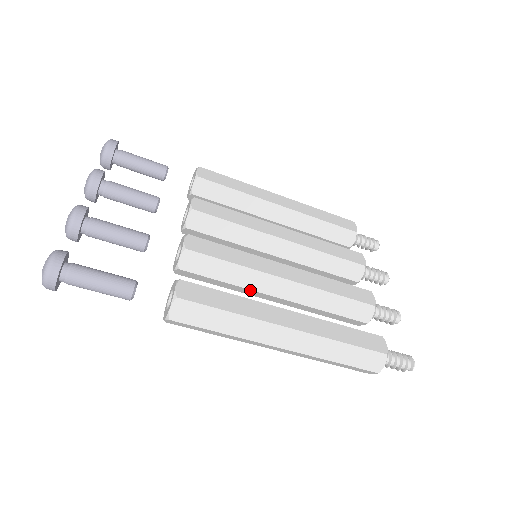
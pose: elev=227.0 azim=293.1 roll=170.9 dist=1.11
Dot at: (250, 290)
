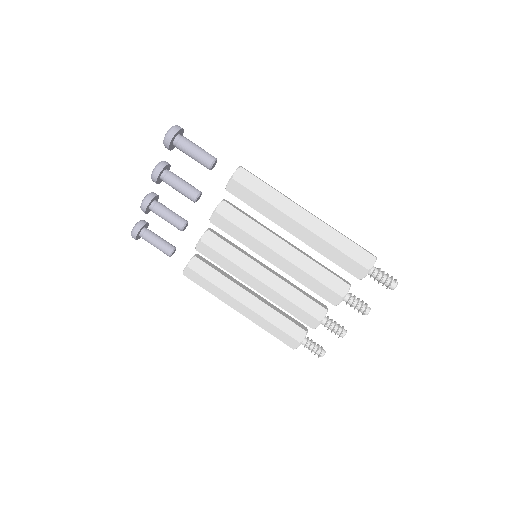
Dot at: (267, 231)
